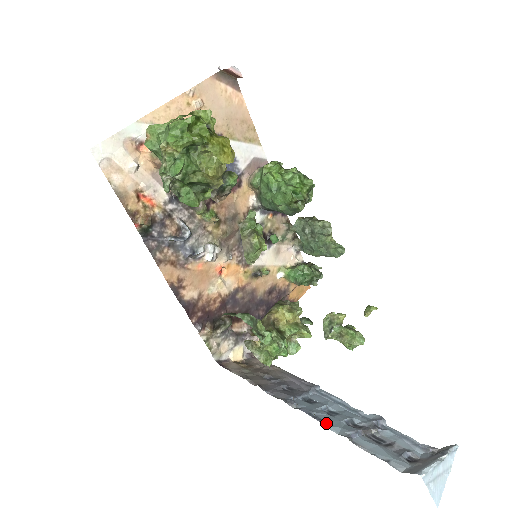
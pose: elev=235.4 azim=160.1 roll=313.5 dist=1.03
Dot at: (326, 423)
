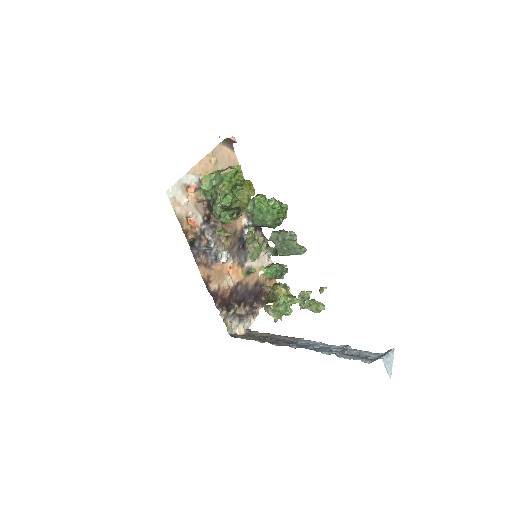
Dot at: (318, 351)
